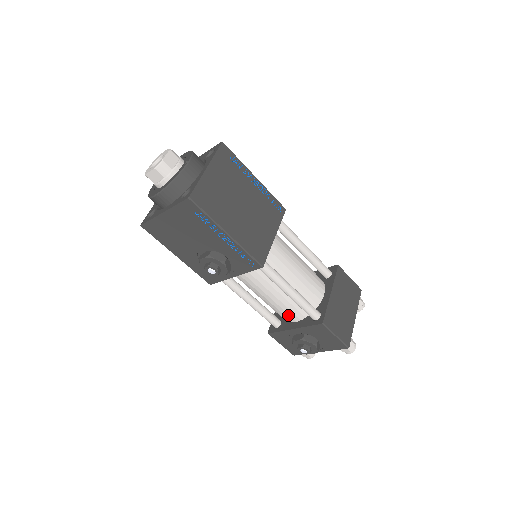
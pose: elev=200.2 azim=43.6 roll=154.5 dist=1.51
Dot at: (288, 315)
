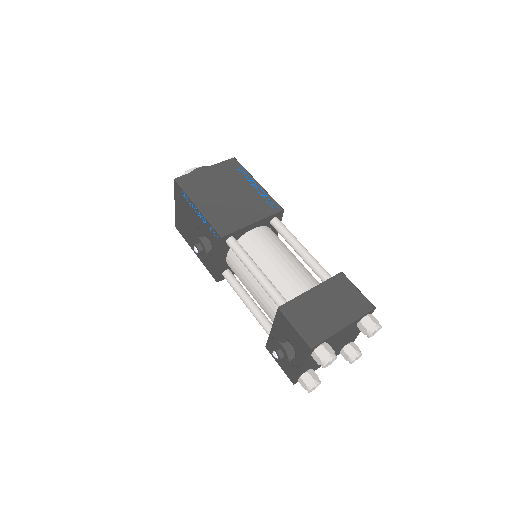
Dot at: (271, 314)
